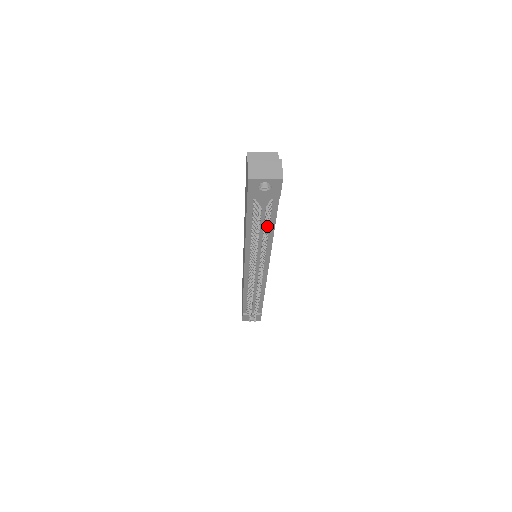
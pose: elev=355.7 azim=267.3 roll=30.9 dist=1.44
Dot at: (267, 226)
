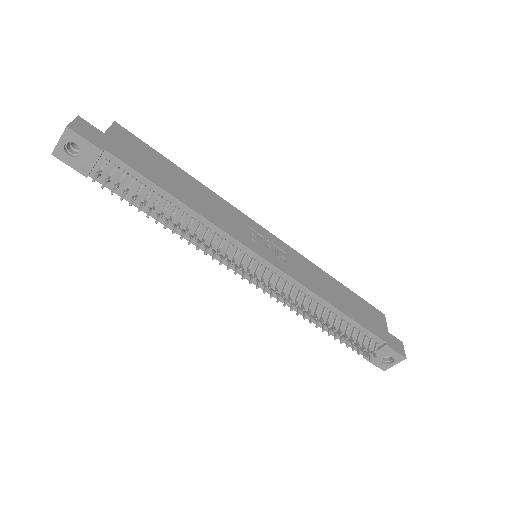
Dot at: (148, 195)
